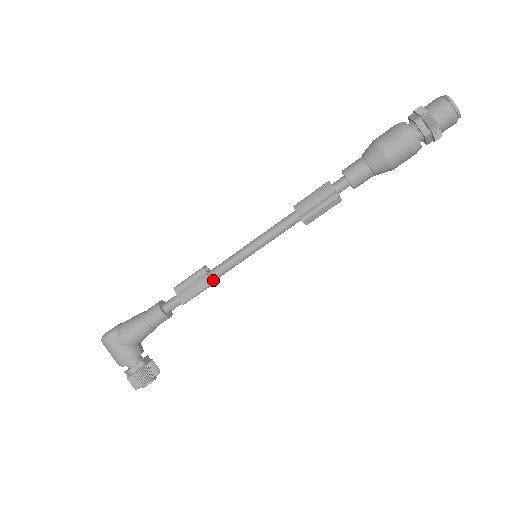
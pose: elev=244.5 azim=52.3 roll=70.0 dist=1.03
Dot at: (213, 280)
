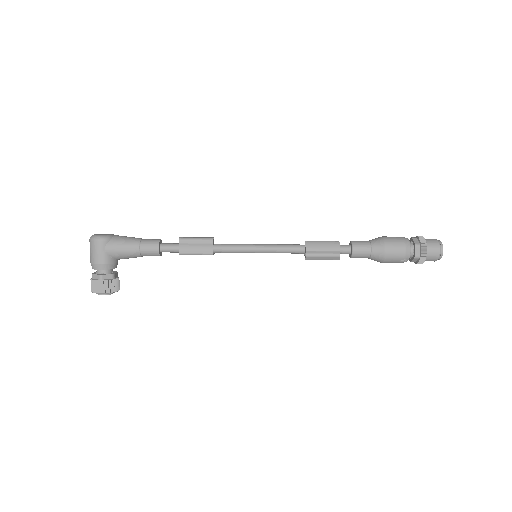
Dot at: (214, 252)
